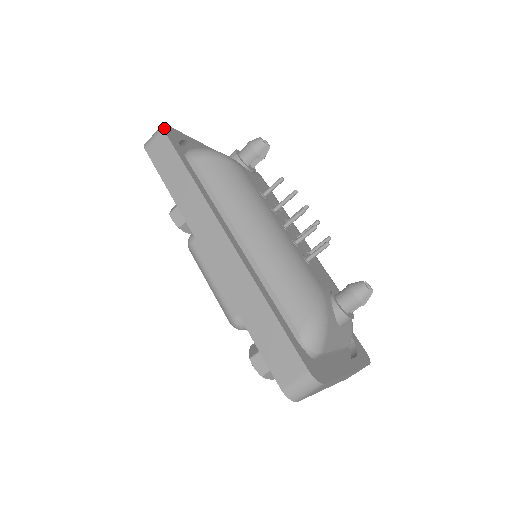
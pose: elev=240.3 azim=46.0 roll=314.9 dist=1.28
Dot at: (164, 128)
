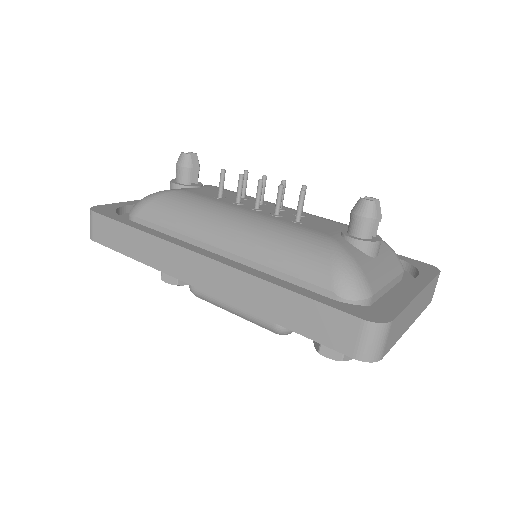
Dot at: (93, 210)
